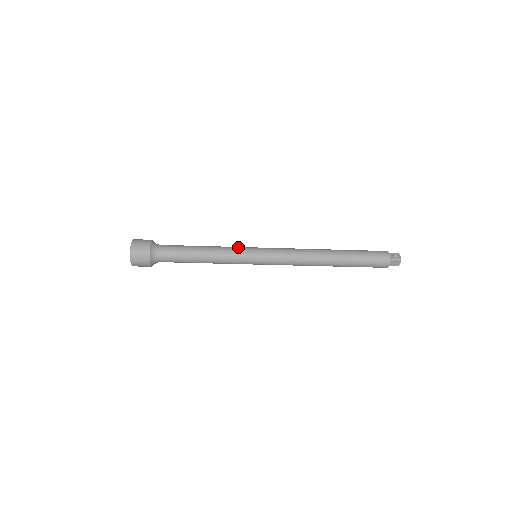
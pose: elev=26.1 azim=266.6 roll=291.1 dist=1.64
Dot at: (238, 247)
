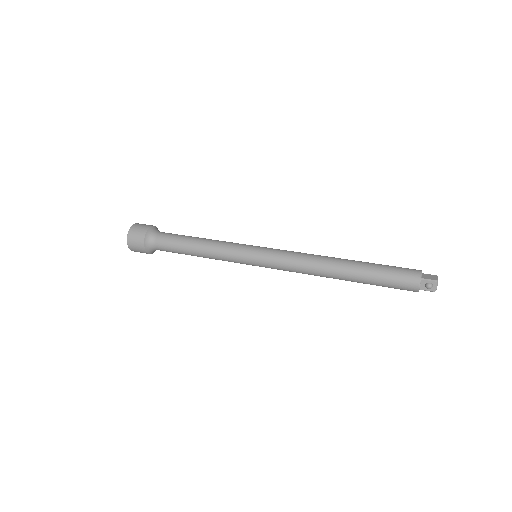
Dot at: (233, 253)
